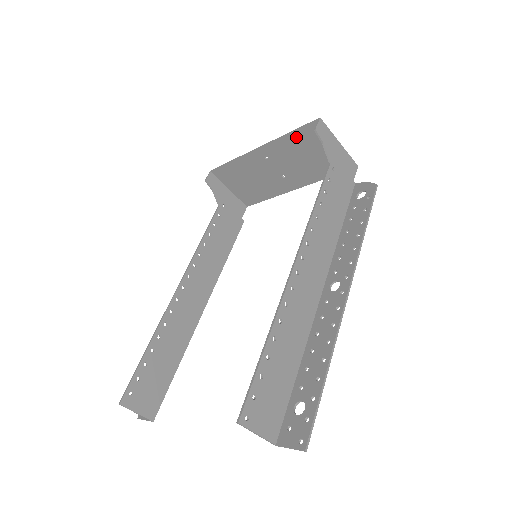
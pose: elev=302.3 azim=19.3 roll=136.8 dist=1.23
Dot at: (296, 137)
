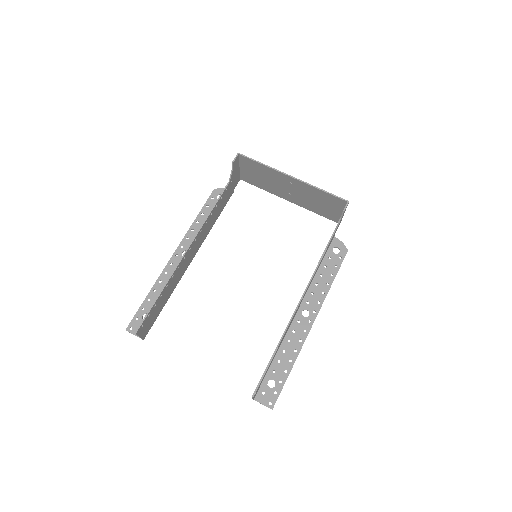
Dot at: (324, 194)
